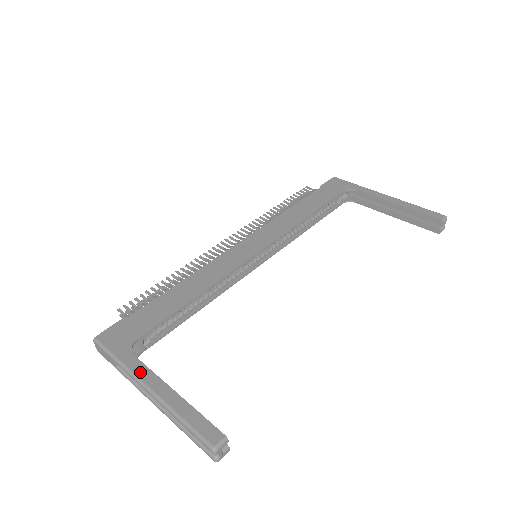
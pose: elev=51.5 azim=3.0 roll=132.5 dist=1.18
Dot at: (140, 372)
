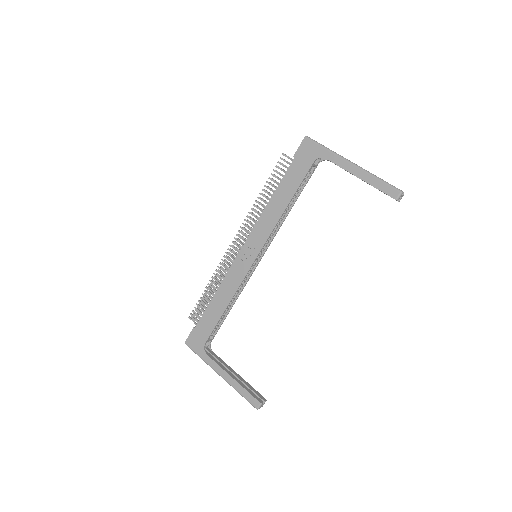
Dot at: (213, 366)
